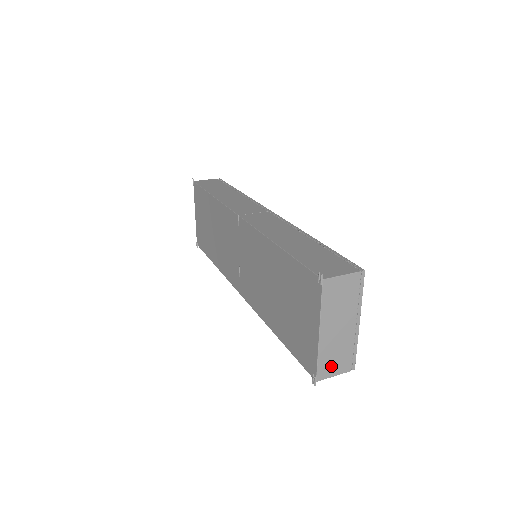
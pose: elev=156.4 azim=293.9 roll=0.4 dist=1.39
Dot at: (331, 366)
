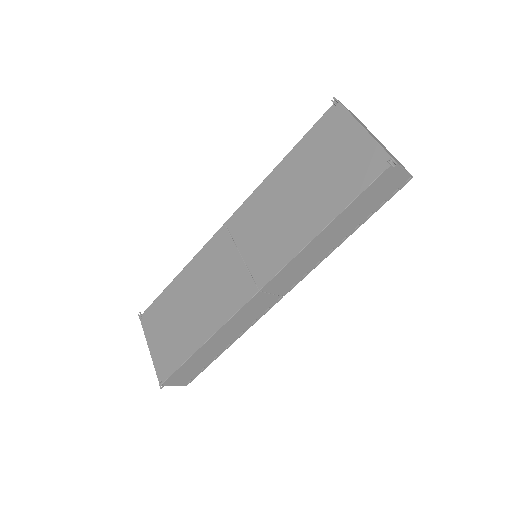
Dot at: occluded
